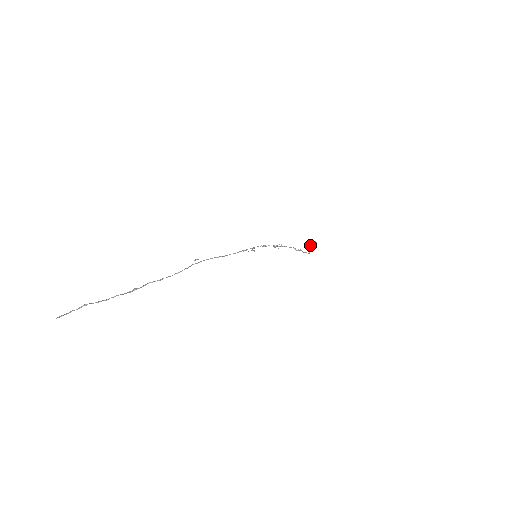
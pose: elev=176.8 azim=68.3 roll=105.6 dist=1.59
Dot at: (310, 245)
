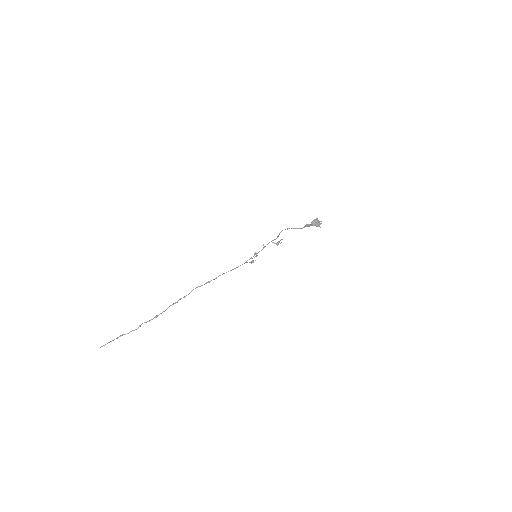
Dot at: (310, 224)
